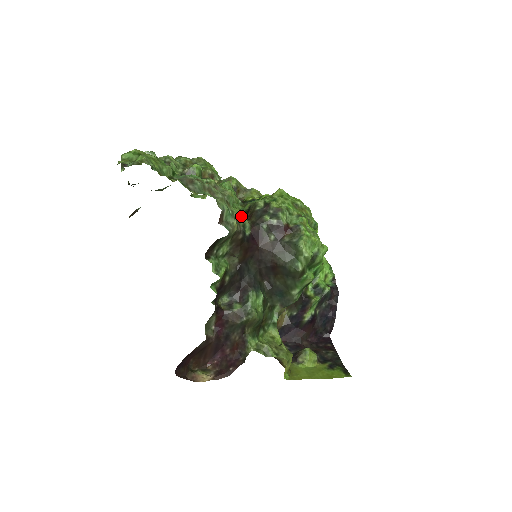
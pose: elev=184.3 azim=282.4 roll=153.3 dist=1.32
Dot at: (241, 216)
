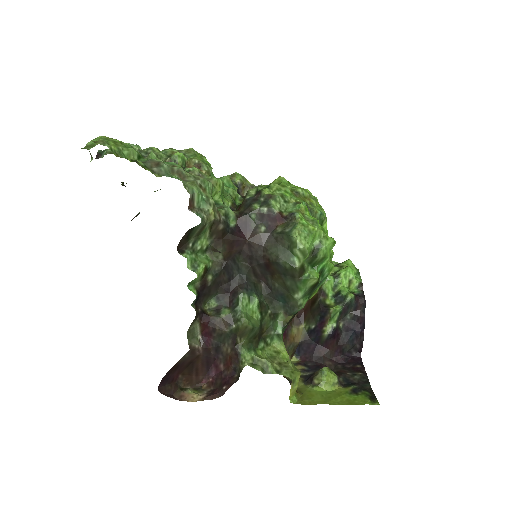
Dot at: (225, 205)
